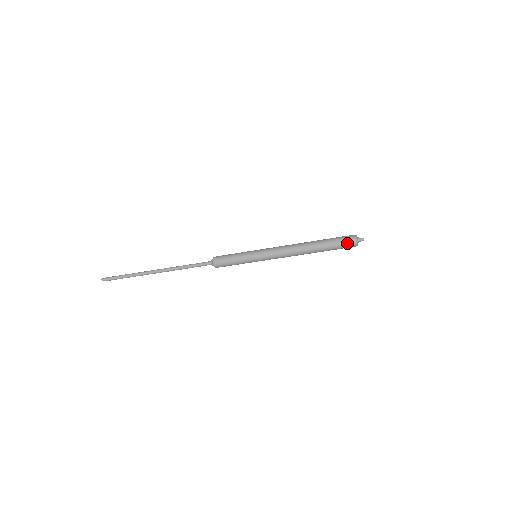
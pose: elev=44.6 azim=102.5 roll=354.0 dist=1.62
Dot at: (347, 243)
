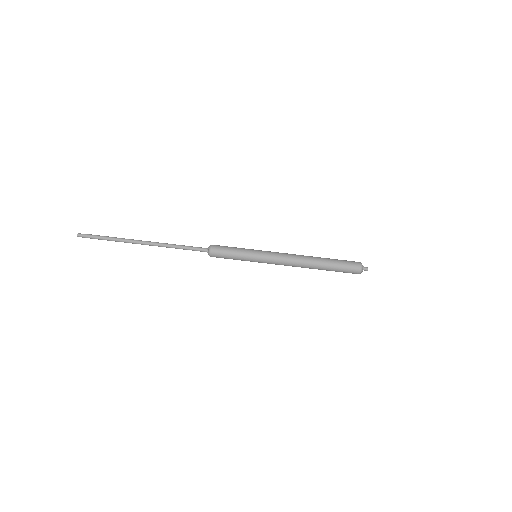
Dot at: (352, 264)
